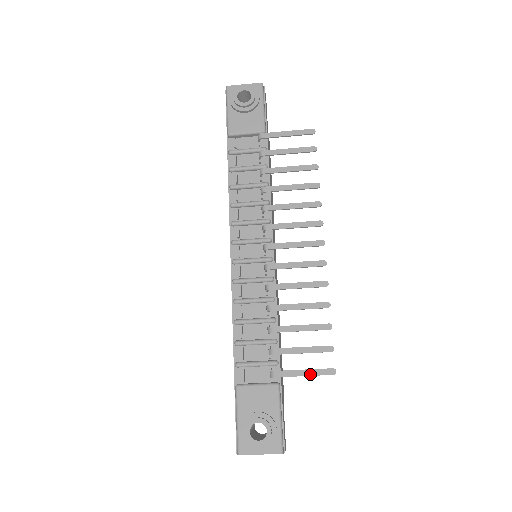
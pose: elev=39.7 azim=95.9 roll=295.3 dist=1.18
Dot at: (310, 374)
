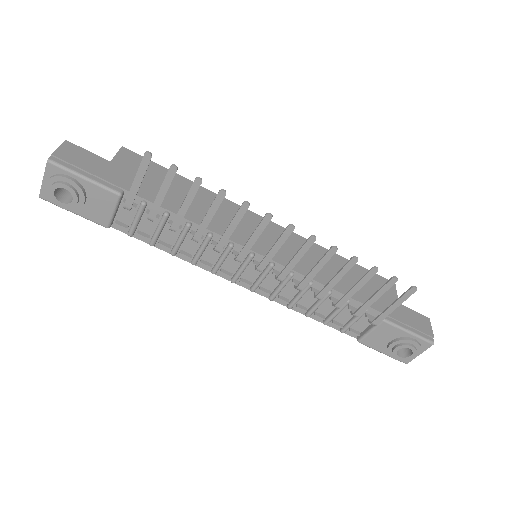
Dot at: (399, 305)
